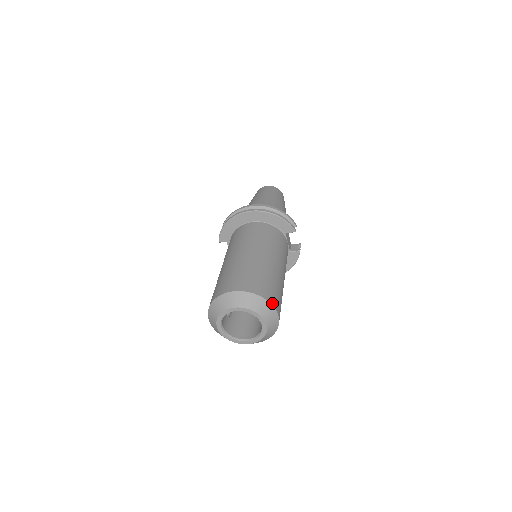
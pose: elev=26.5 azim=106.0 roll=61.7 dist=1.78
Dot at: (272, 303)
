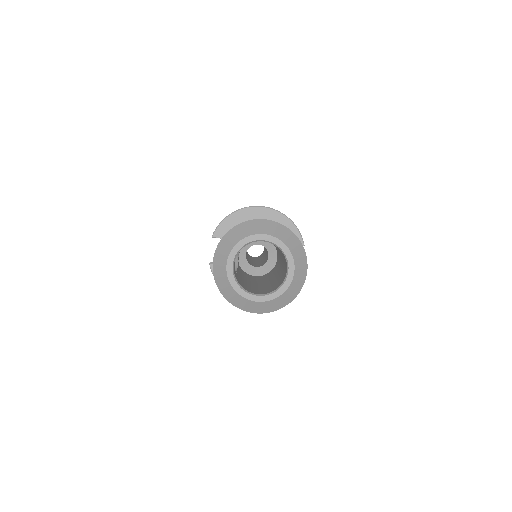
Dot at: occluded
